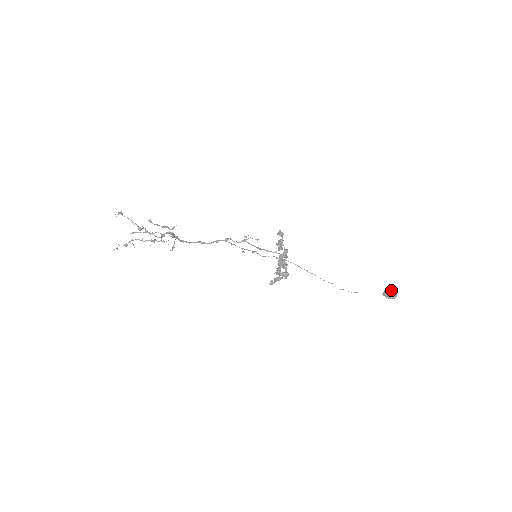
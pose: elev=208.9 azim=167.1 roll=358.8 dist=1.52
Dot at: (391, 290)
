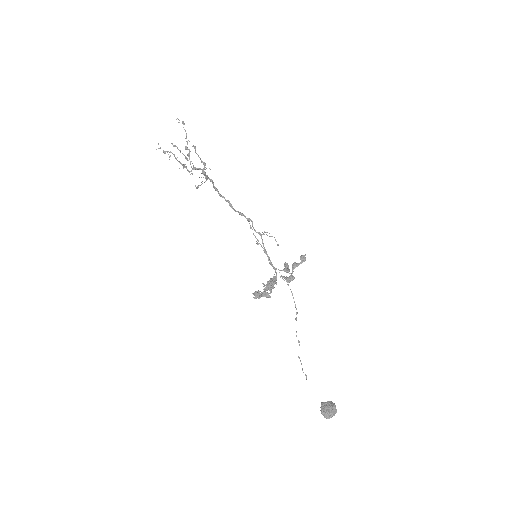
Dot at: (332, 408)
